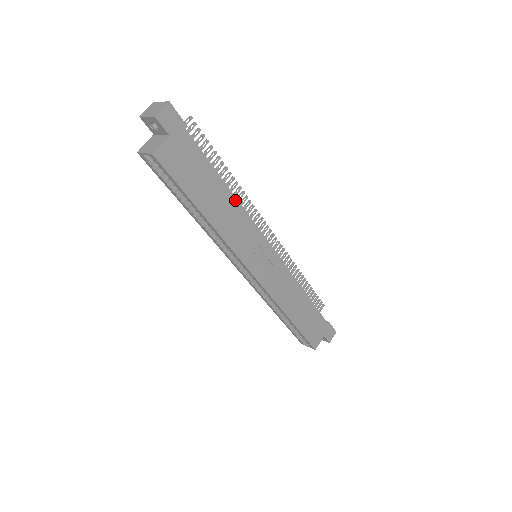
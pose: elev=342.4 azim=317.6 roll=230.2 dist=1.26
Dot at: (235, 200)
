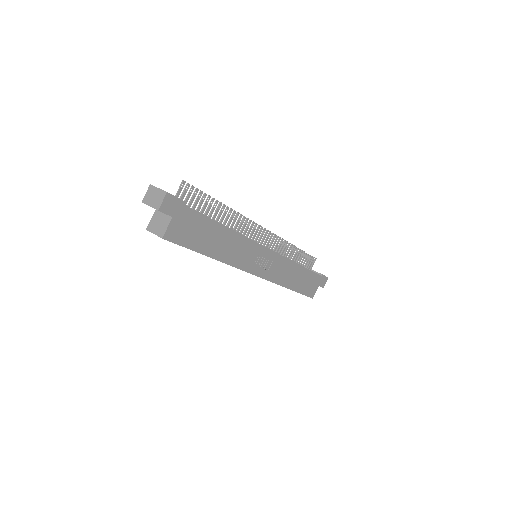
Dot at: (234, 232)
